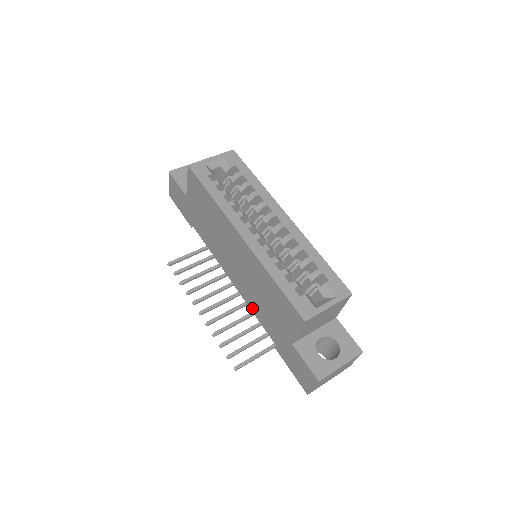
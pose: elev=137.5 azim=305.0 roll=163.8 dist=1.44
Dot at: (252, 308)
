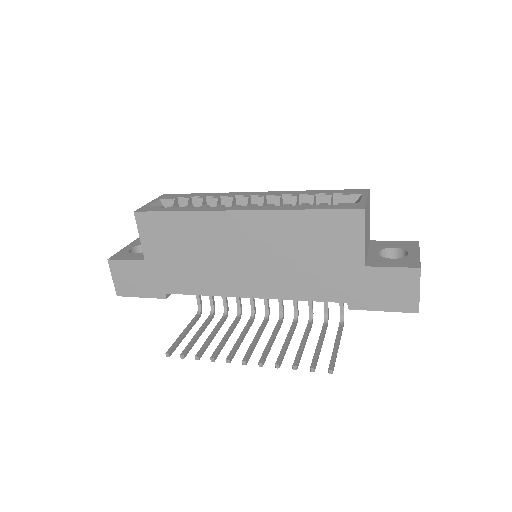
Dot at: (294, 295)
